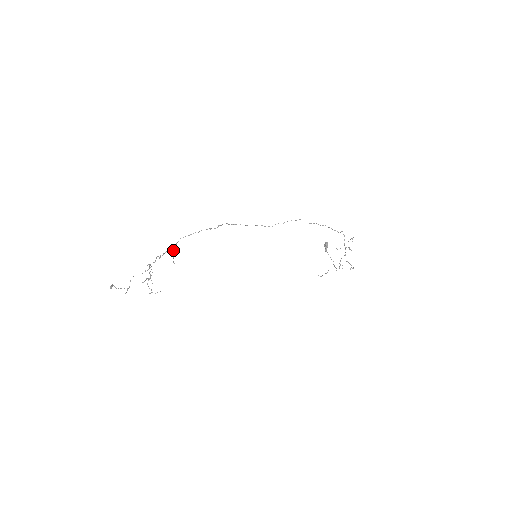
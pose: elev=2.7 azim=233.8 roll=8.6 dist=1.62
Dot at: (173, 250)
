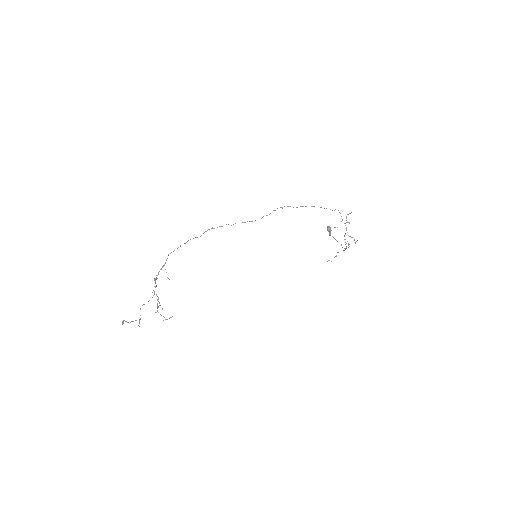
Dot at: occluded
